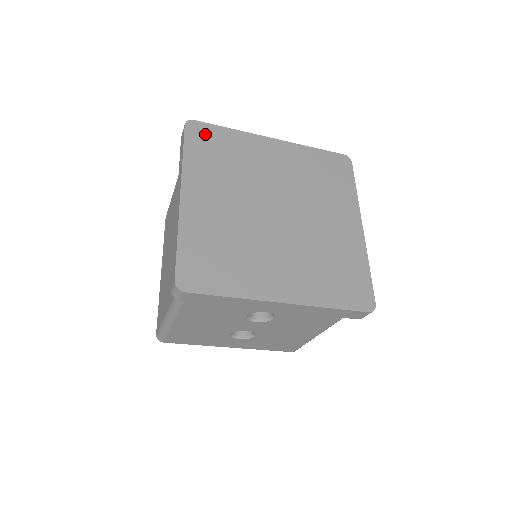
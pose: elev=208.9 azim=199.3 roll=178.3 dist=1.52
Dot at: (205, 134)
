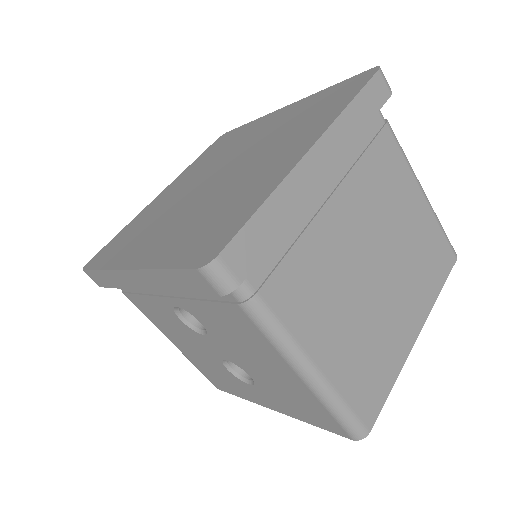
Dot at: (225, 138)
